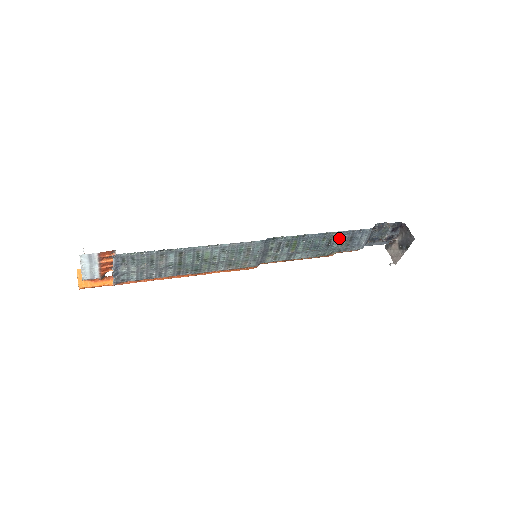
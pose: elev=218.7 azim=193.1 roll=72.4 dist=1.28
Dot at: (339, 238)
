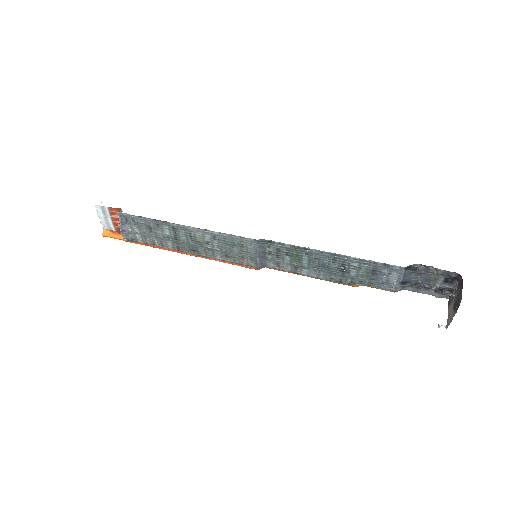
Dot at: (356, 266)
